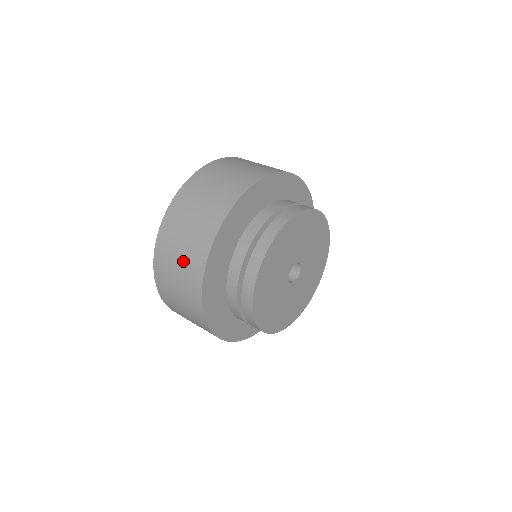
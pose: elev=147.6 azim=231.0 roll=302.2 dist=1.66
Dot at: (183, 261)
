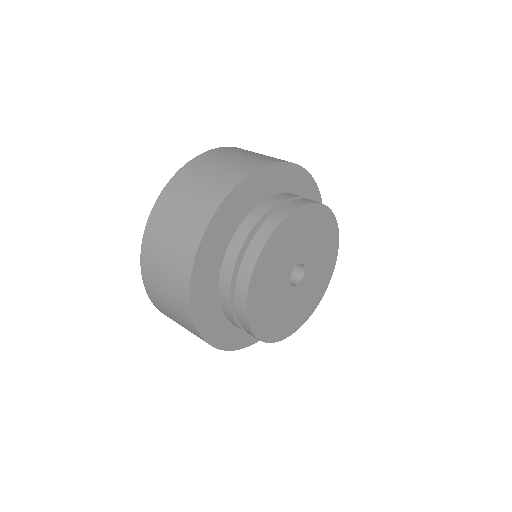
Dot at: (169, 270)
